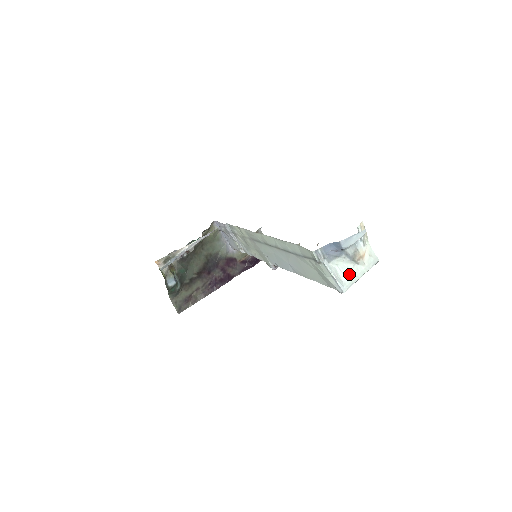
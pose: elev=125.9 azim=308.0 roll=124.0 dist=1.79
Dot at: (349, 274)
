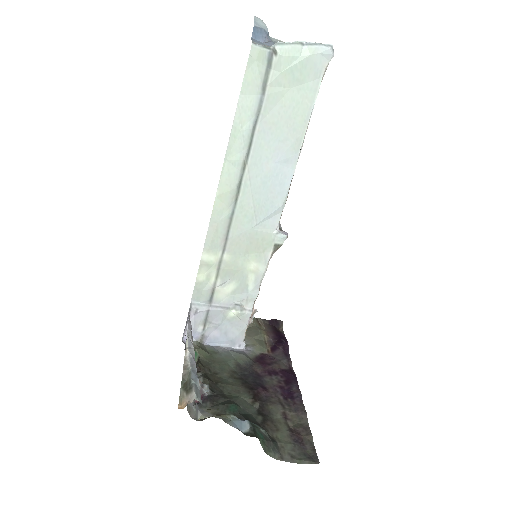
Dot at: occluded
